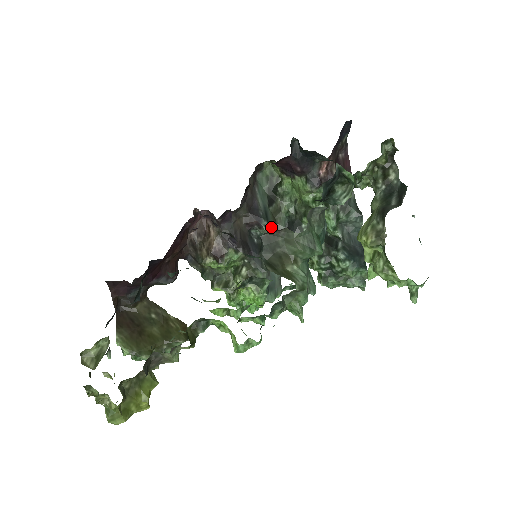
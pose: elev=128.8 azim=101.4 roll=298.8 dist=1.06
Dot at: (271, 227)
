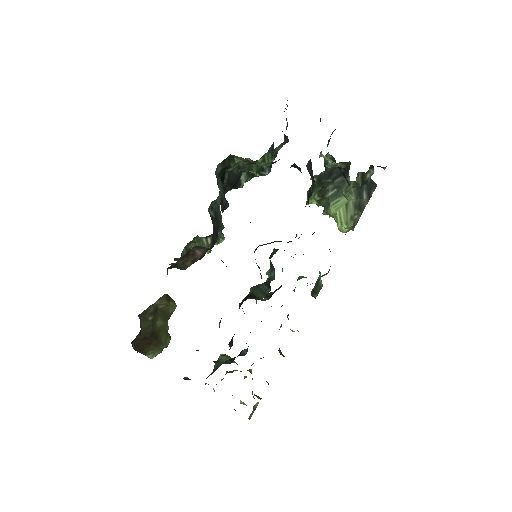
Dot at: occluded
